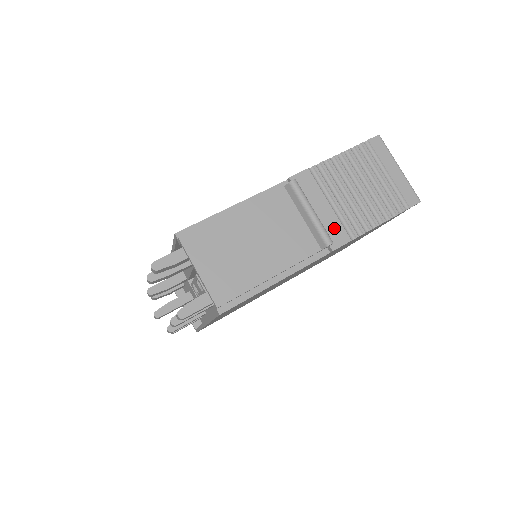
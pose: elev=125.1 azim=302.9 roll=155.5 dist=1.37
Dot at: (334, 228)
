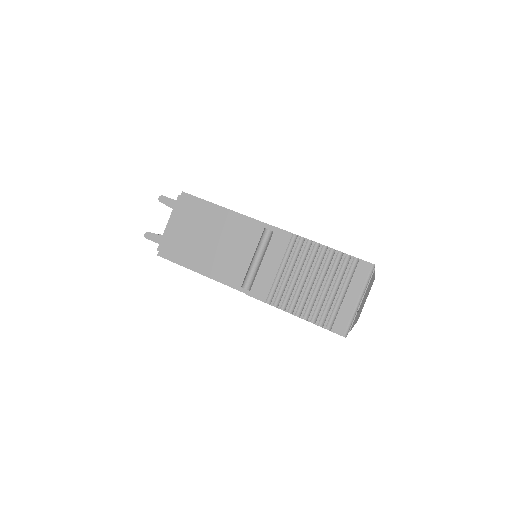
Dot at: (264, 284)
